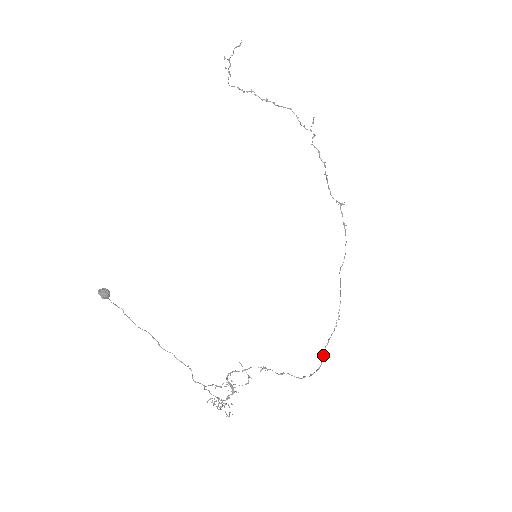
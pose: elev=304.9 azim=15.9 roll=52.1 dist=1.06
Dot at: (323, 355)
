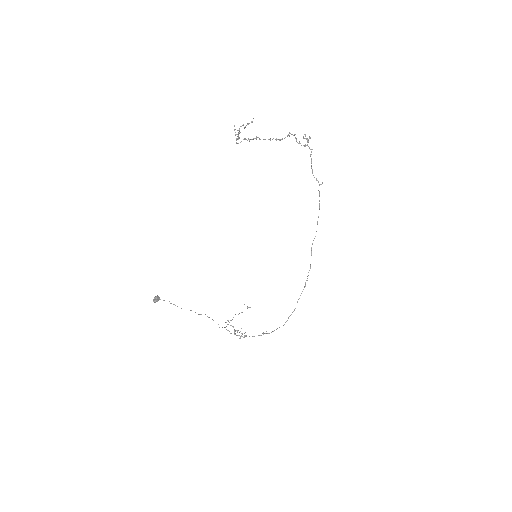
Dot at: occluded
